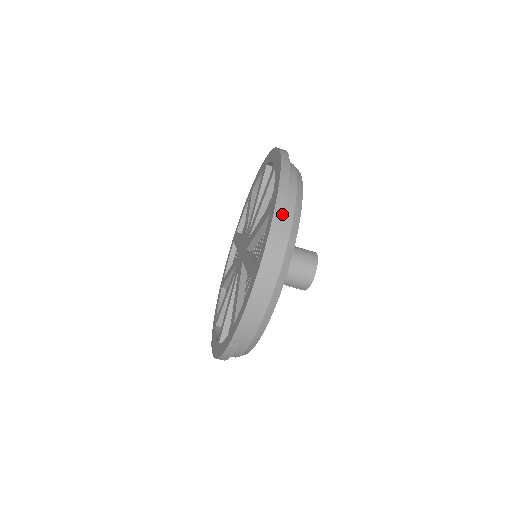
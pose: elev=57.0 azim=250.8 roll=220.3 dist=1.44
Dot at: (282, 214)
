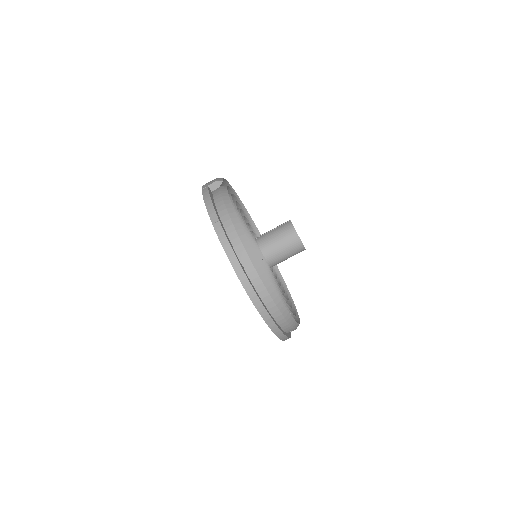
Dot at: (249, 284)
